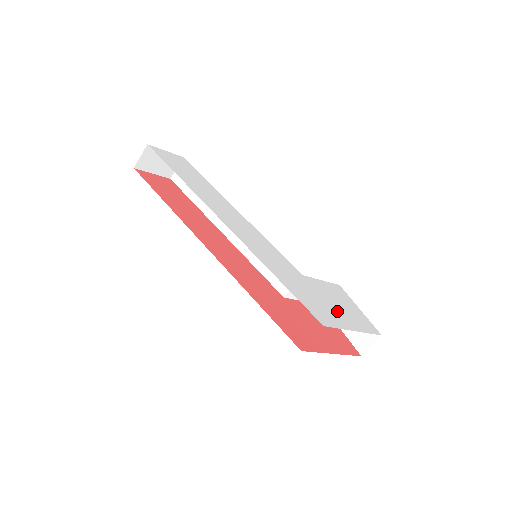
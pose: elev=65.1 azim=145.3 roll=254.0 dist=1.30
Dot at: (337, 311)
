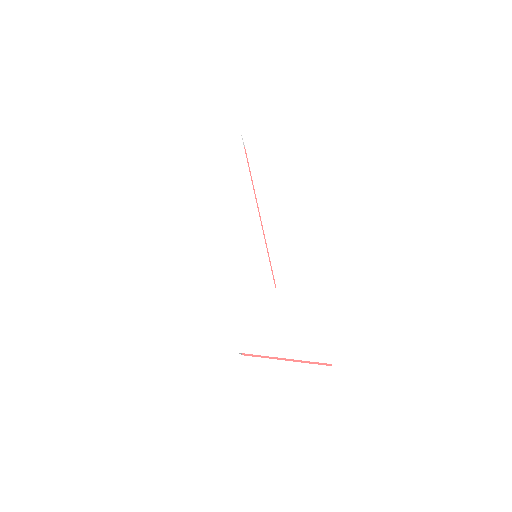
Dot at: (282, 333)
